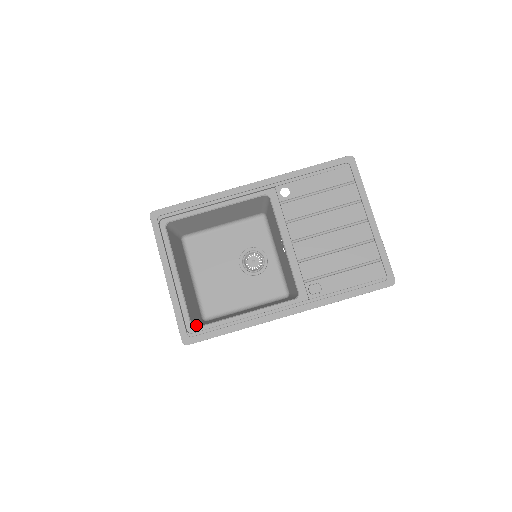
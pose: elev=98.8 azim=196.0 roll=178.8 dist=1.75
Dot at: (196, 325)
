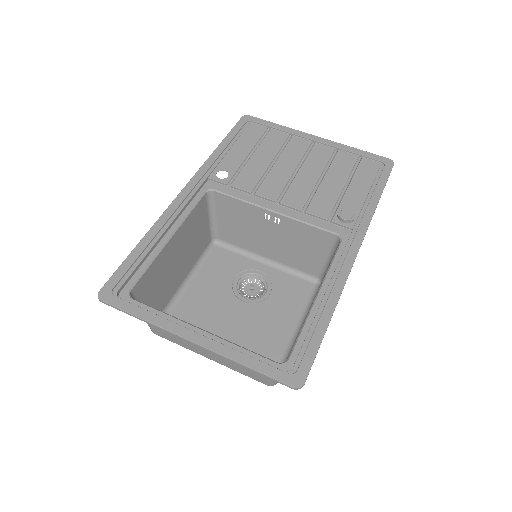
Dot at: occluded
